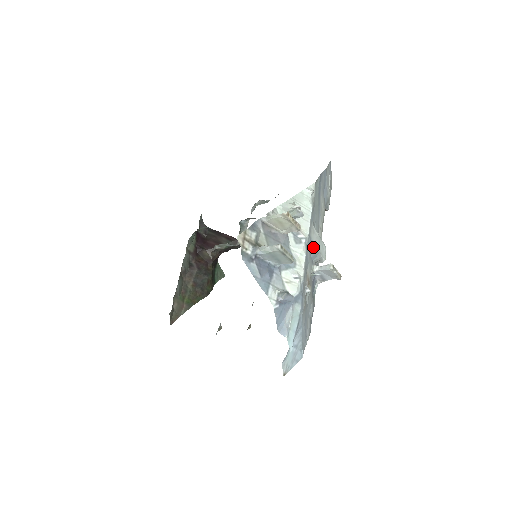
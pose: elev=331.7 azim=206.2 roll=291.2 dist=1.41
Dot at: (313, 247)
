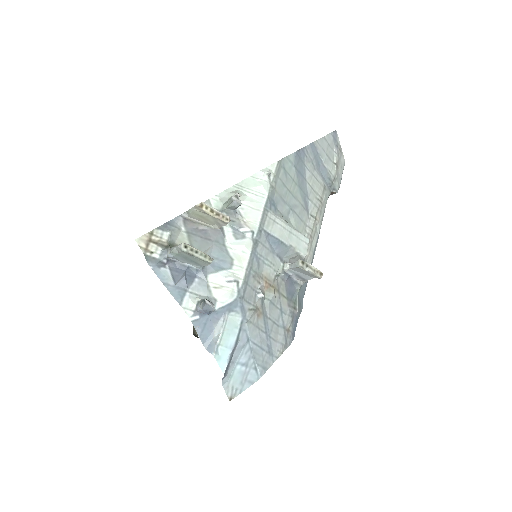
Dot at: (275, 241)
